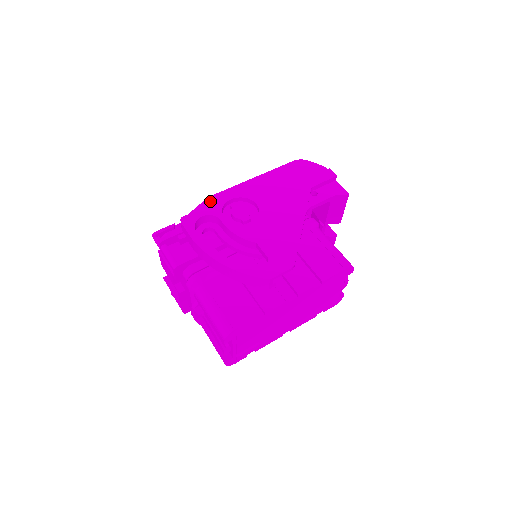
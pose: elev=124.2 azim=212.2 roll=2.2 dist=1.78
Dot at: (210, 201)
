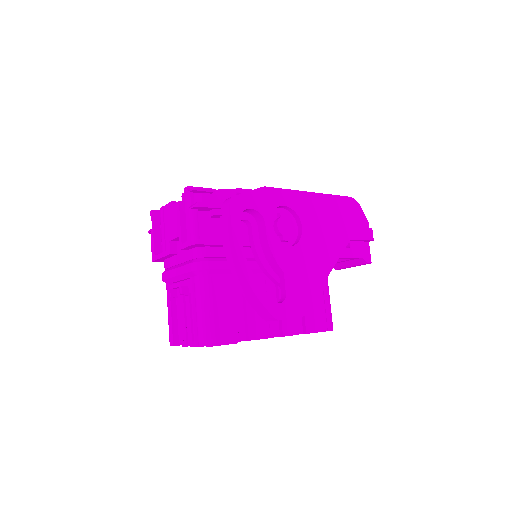
Dot at: (264, 193)
